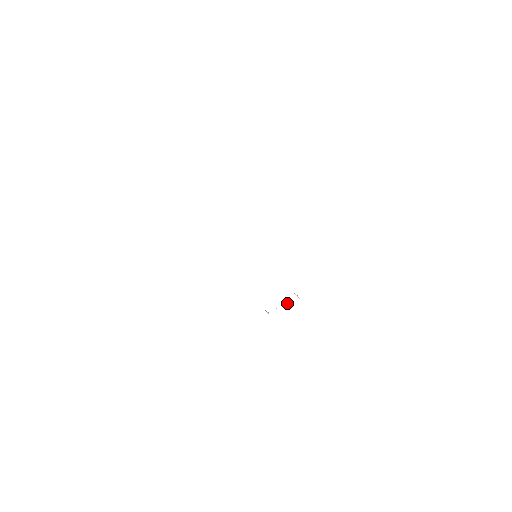
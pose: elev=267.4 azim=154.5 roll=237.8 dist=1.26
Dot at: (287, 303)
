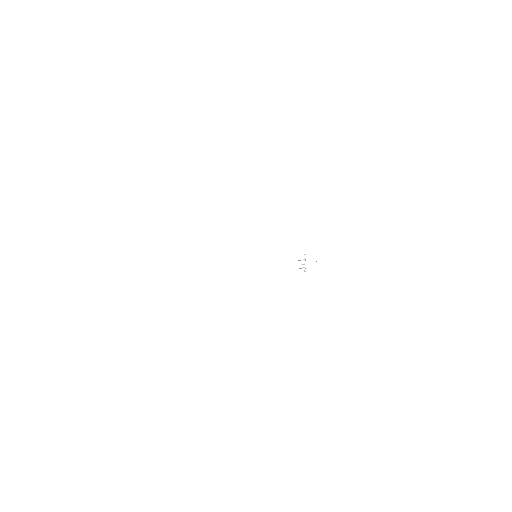
Dot at: occluded
